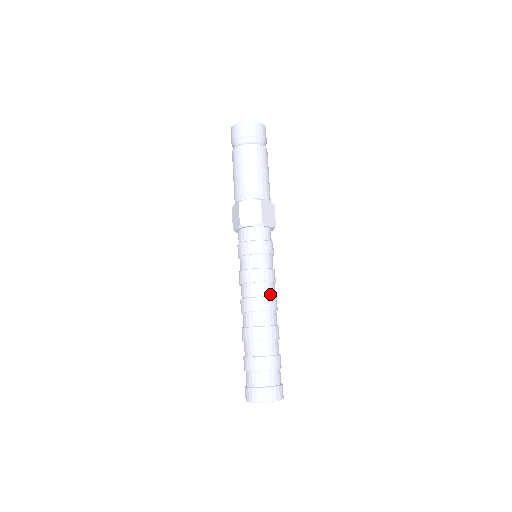
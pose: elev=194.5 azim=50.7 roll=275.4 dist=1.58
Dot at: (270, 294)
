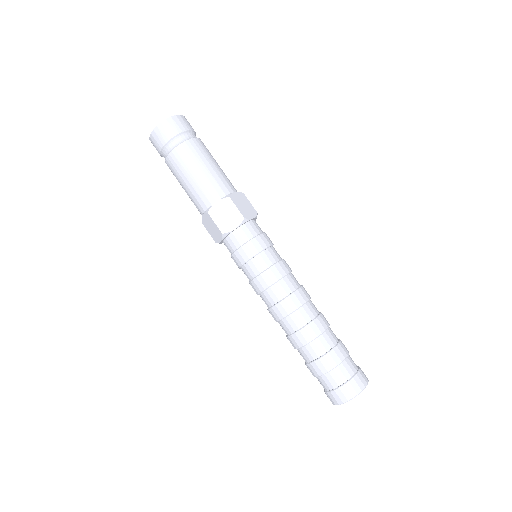
Dot at: (295, 286)
